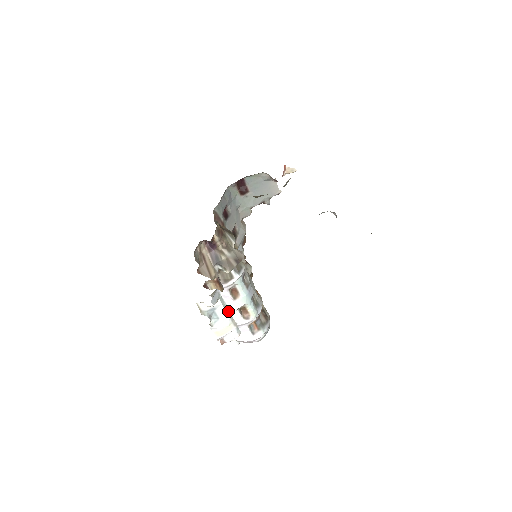
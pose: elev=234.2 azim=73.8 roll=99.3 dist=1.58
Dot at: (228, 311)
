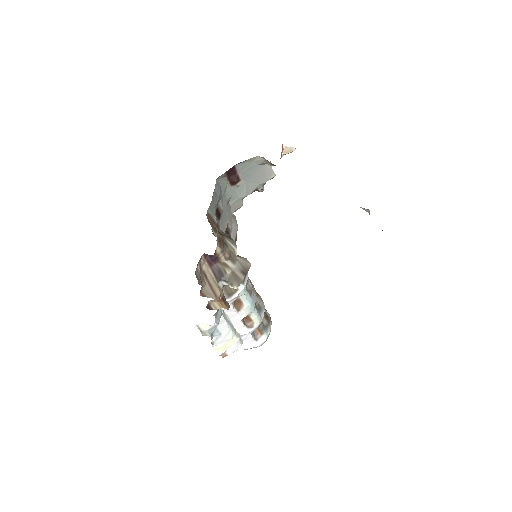
Dot at: (230, 324)
